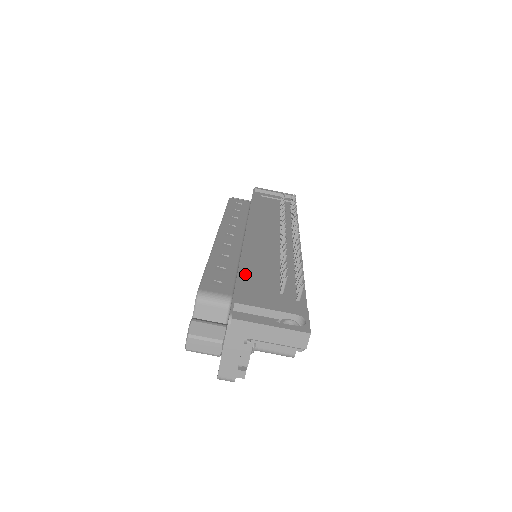
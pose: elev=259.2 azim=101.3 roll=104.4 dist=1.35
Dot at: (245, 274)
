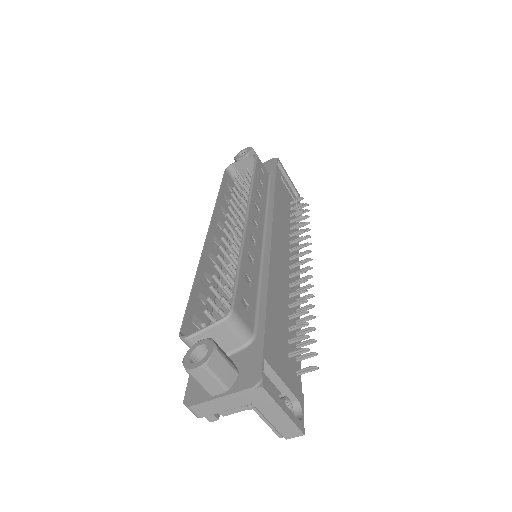
Dot at: (271, 311)
